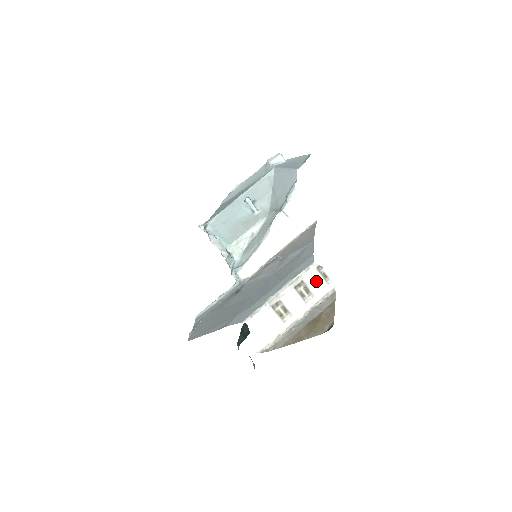
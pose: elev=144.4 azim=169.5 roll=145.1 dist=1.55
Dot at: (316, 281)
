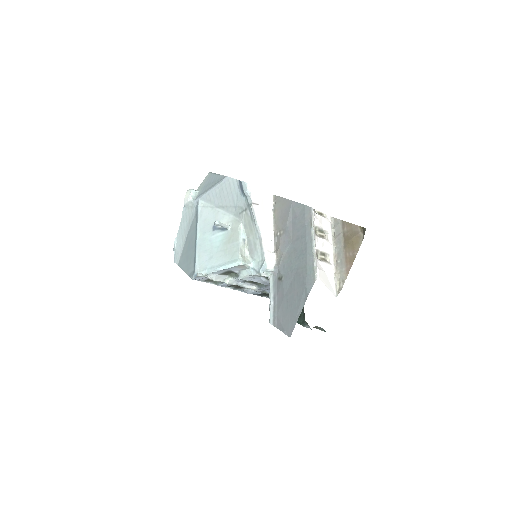
Dot at: (321, 220)
